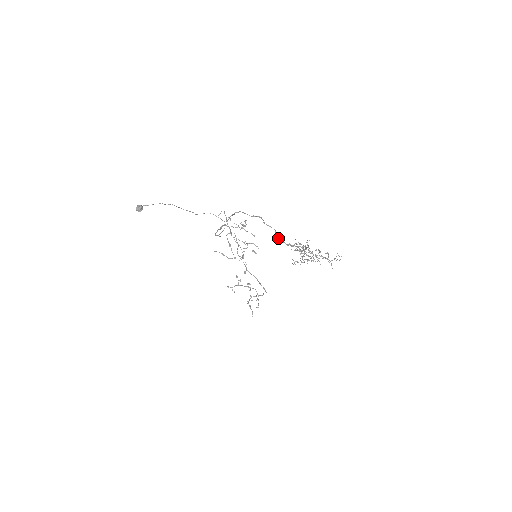
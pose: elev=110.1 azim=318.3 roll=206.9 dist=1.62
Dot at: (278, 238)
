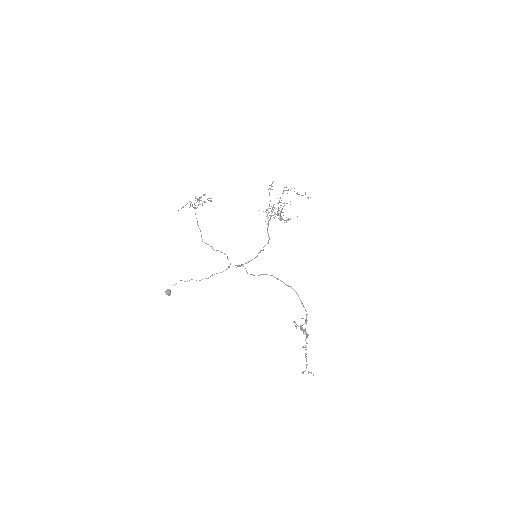
Dot at: occluded
